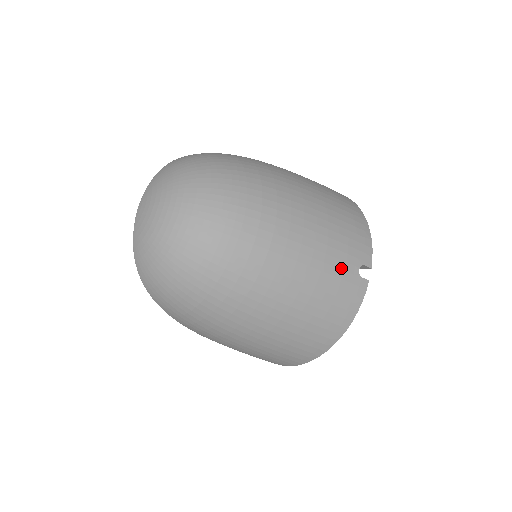
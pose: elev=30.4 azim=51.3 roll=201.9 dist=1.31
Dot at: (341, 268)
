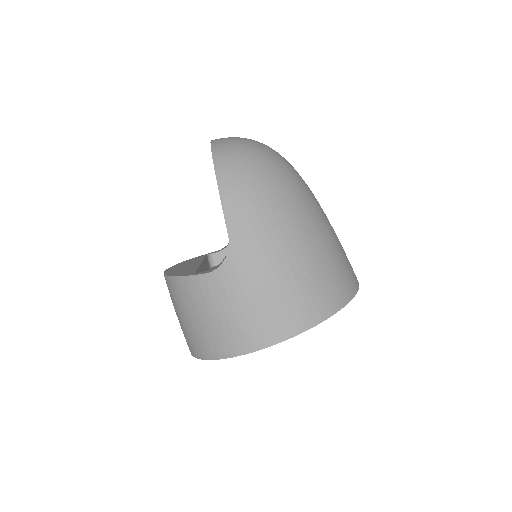
Dot at: occluded
